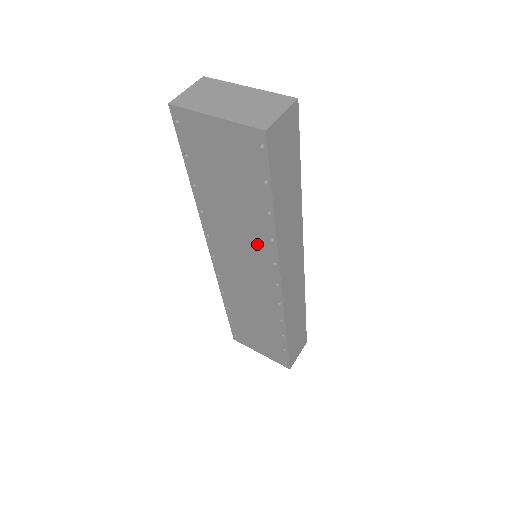
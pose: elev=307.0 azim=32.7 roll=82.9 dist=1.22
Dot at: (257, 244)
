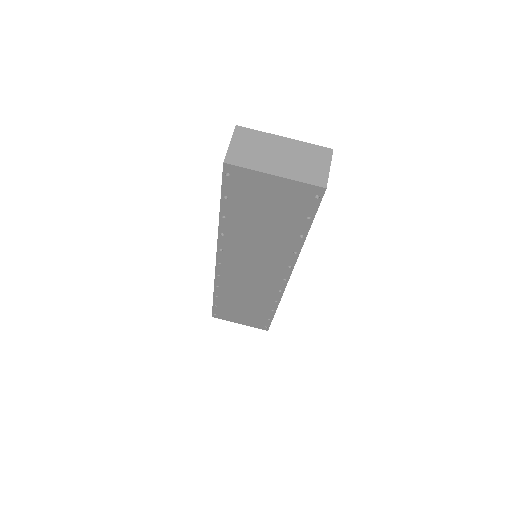
Dot at: (277, 255)
